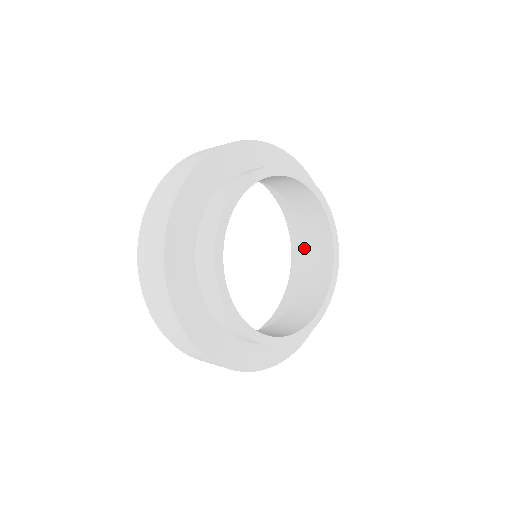
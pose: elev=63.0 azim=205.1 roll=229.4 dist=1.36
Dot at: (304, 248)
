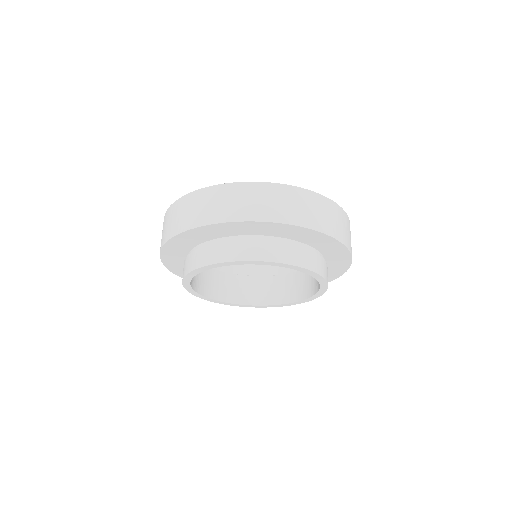
Dot at: occluded
